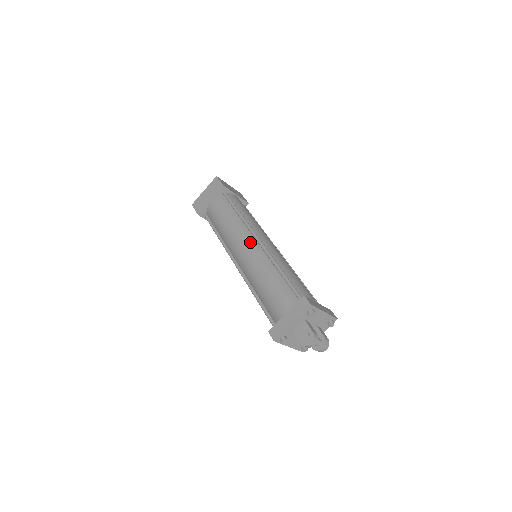
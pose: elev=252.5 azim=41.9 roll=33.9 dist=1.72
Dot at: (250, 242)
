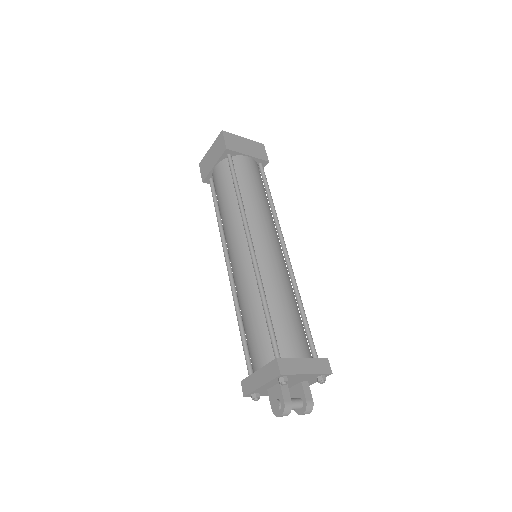
Dot at: (242, 246)
